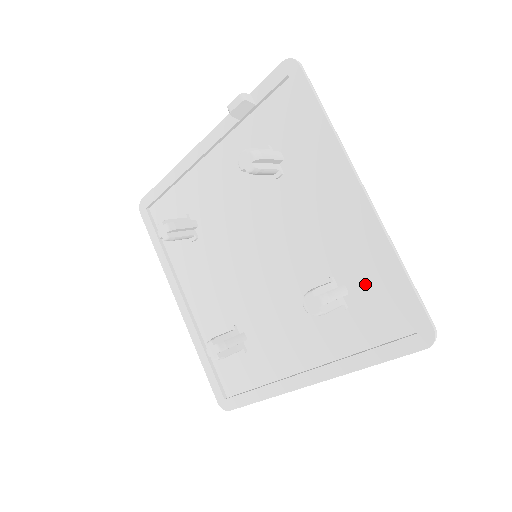
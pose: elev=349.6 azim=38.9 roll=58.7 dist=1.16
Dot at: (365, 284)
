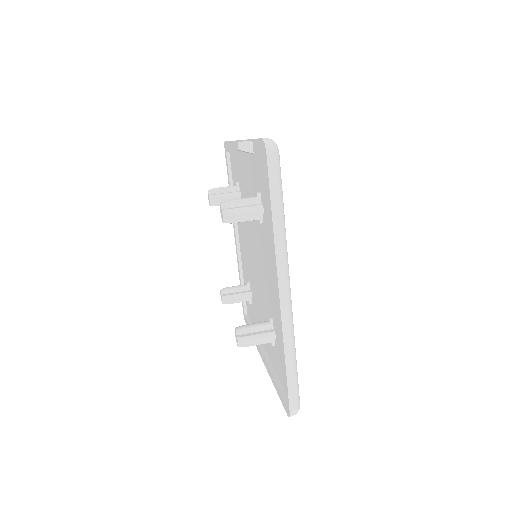
Dot at: (280, 345)
